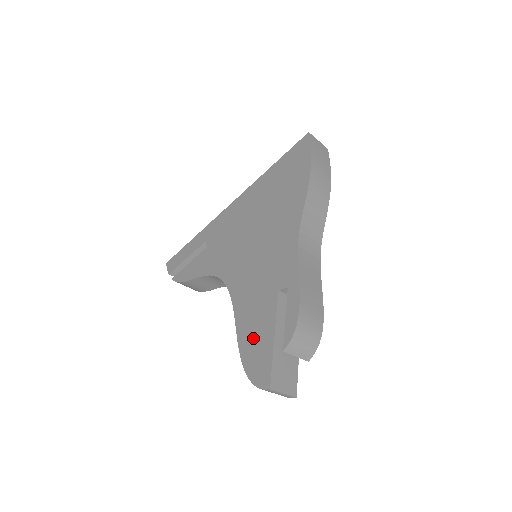
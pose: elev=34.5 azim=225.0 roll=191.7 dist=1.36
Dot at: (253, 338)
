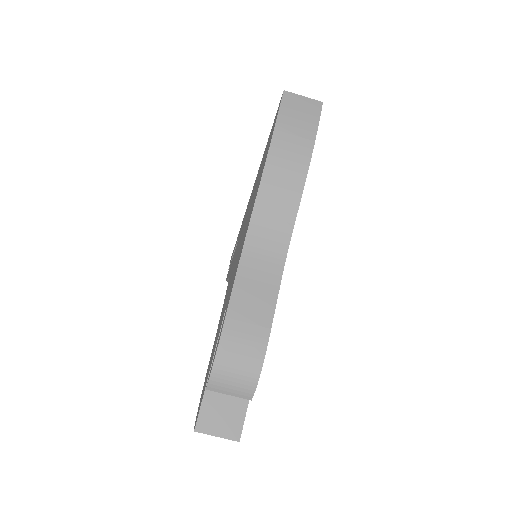
Dot at: (209, 364)
